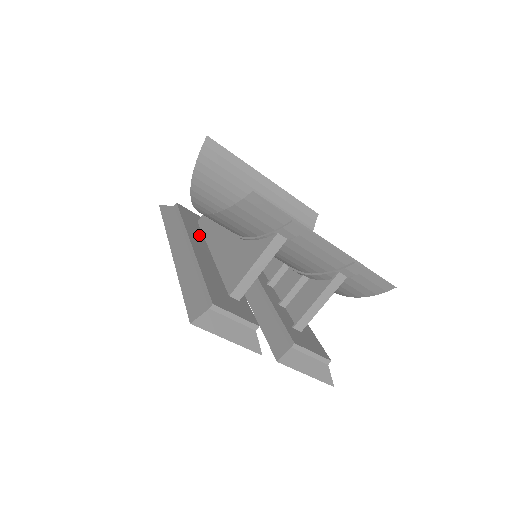
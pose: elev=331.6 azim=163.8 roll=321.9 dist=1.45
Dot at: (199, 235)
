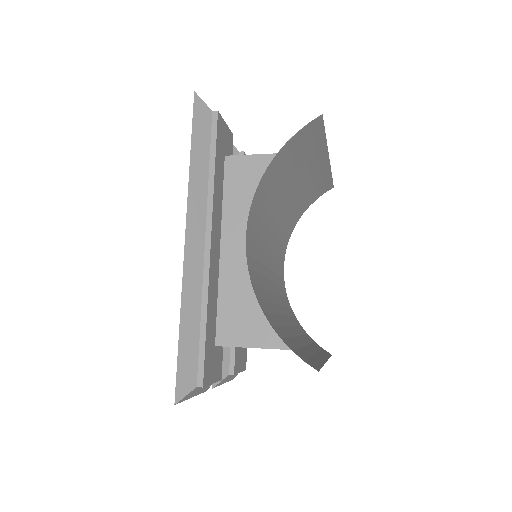
Dot at: (220, 203)
